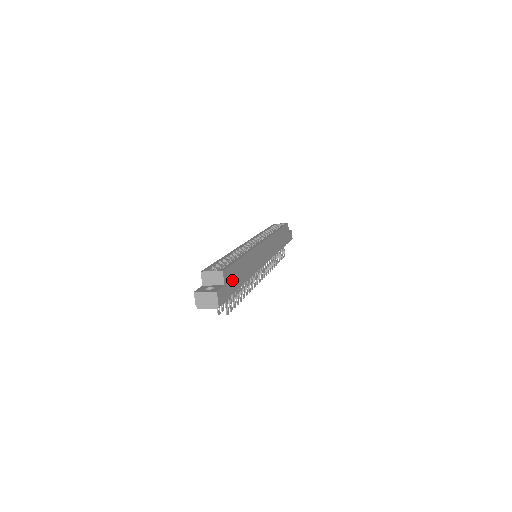
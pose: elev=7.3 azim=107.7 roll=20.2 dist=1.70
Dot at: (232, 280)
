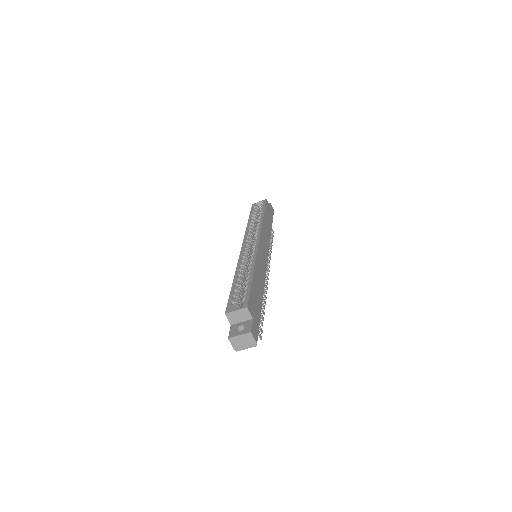
Dot at: (255, 307)
